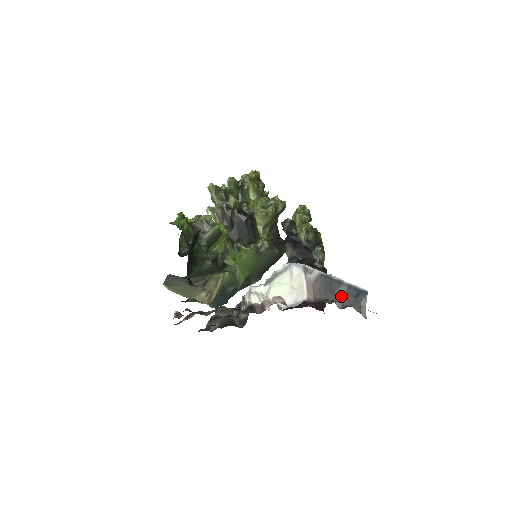
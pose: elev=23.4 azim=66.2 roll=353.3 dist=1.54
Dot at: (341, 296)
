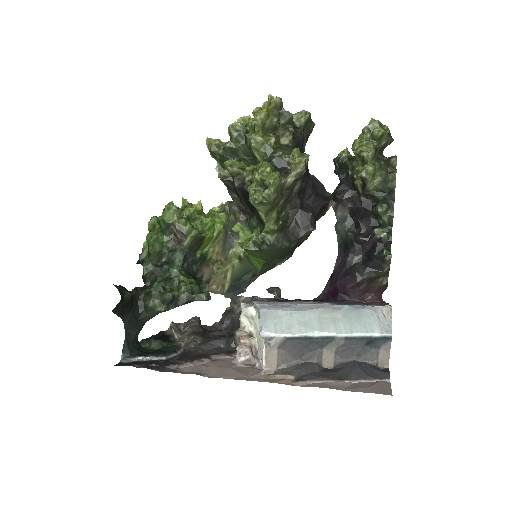
Dot at: (334, 350)
